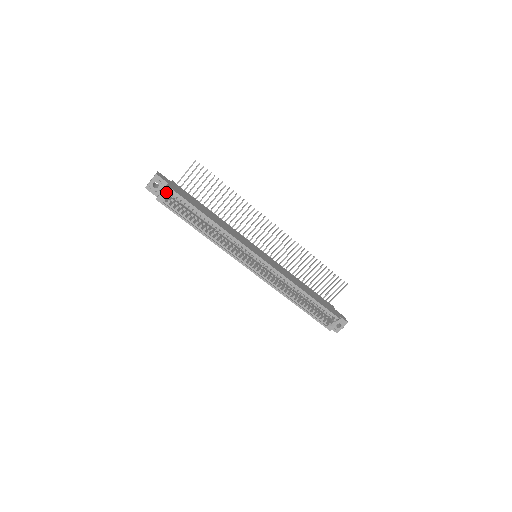
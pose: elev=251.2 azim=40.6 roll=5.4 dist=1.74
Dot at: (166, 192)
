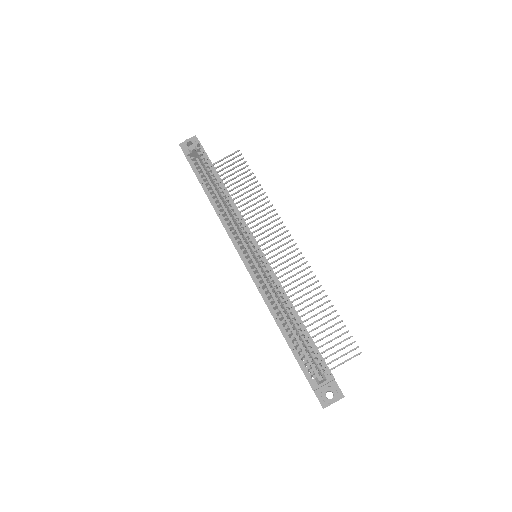
Dot at: (195, 147)
